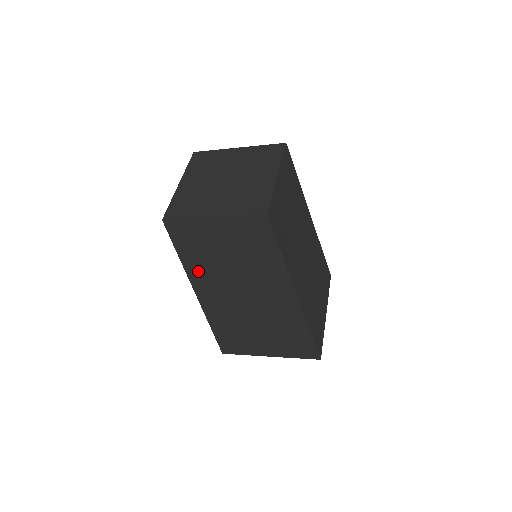
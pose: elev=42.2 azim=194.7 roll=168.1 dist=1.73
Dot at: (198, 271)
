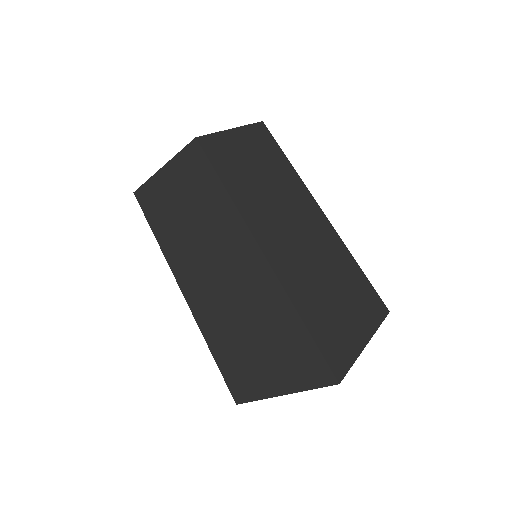
Dot at: (174, 254)
